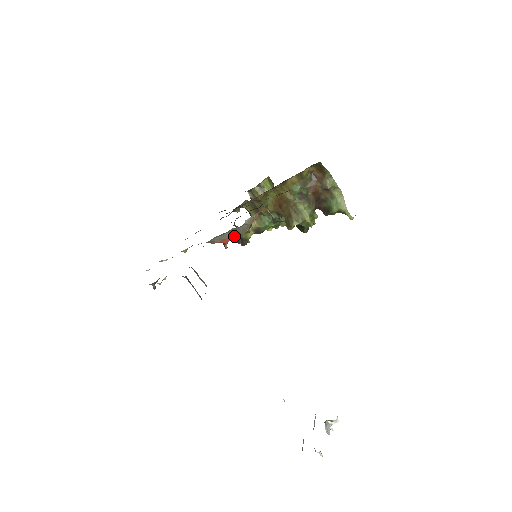
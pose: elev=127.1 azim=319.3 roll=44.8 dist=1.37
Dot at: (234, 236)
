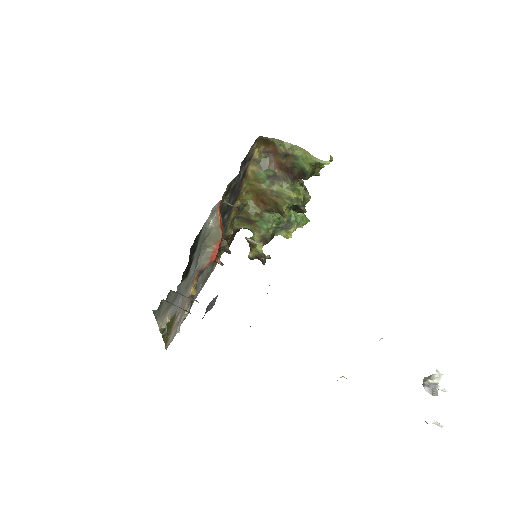
Dot at: (216, 247)
